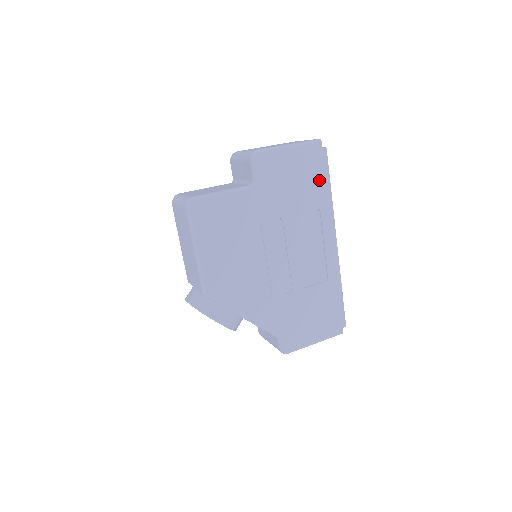
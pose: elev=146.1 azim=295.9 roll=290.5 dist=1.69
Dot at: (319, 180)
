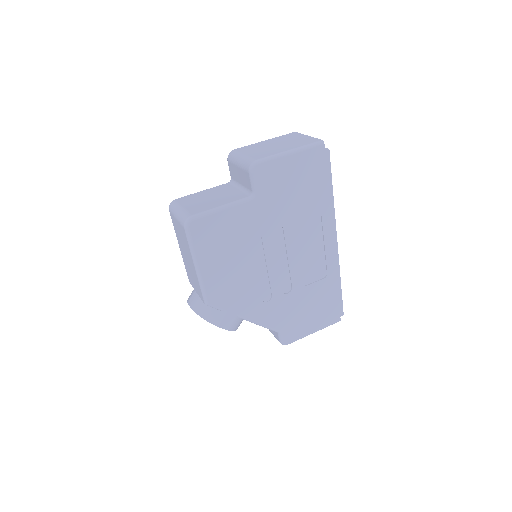
Dot at: (321, 183)
